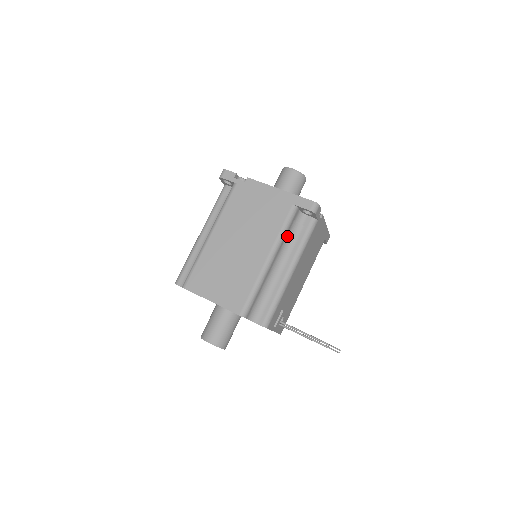
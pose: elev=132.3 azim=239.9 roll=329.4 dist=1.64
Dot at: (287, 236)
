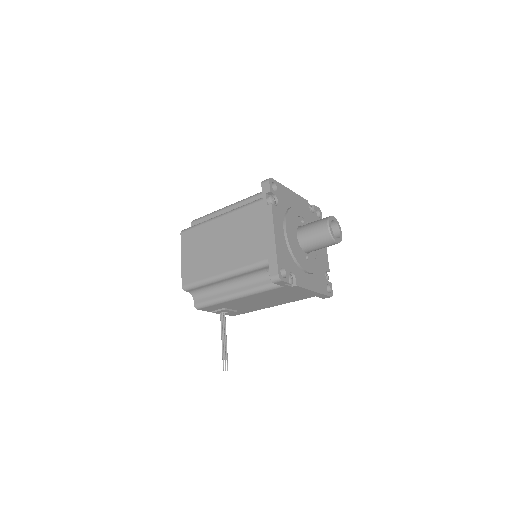
Dot at: (252, 273)
